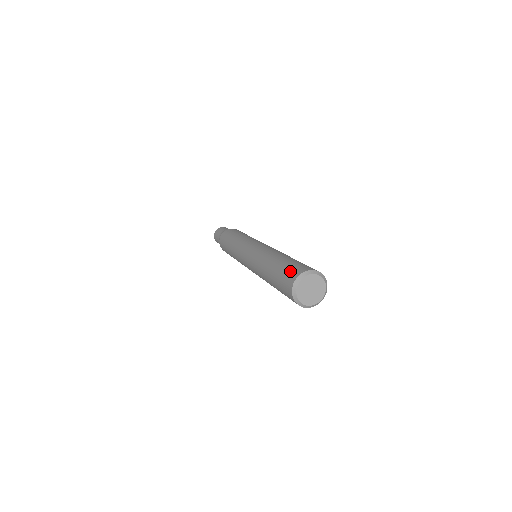
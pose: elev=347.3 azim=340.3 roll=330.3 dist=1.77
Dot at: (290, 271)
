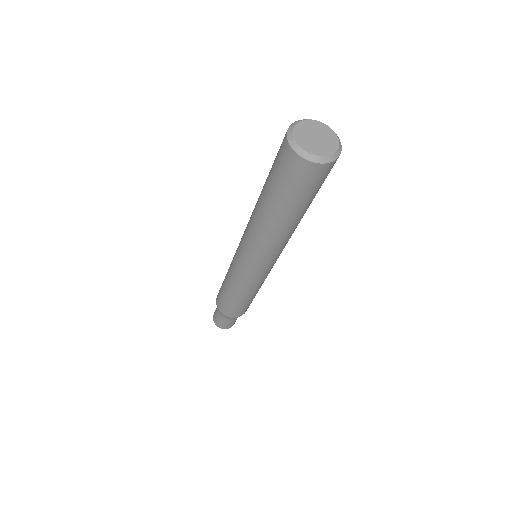
Dot at: occluded
